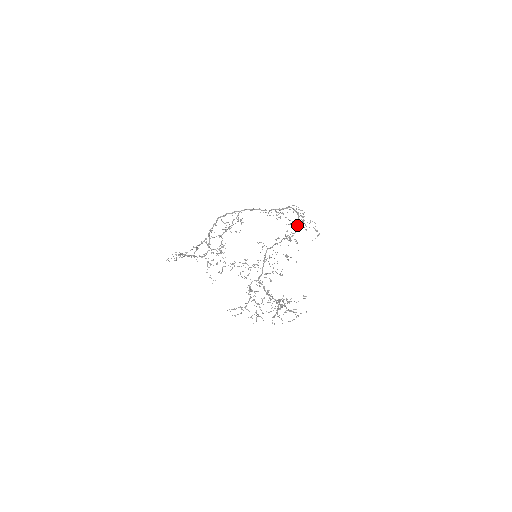
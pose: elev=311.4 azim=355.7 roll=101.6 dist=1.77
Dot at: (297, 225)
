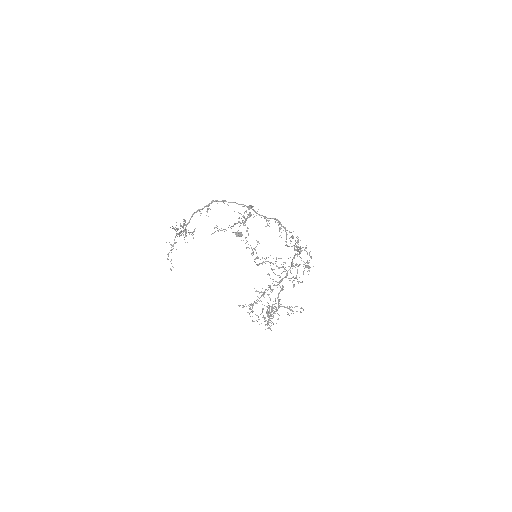
Dot at: (236, 235)
